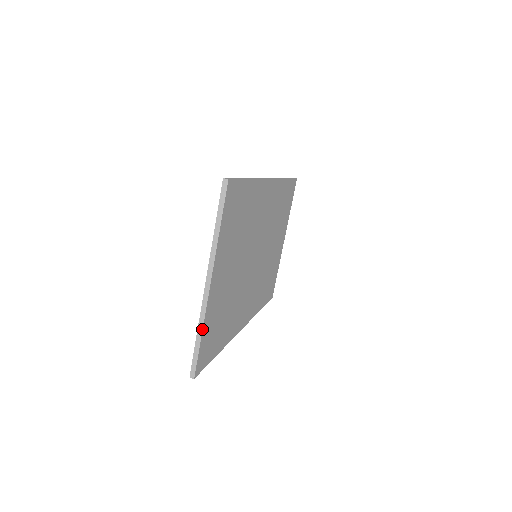
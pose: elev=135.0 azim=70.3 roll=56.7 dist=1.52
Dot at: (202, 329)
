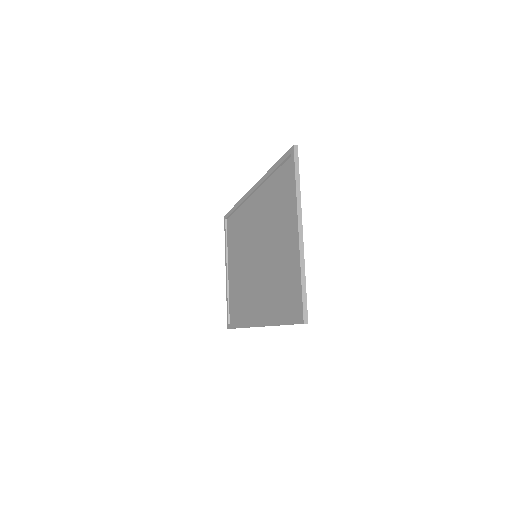
Dot at: occluded
